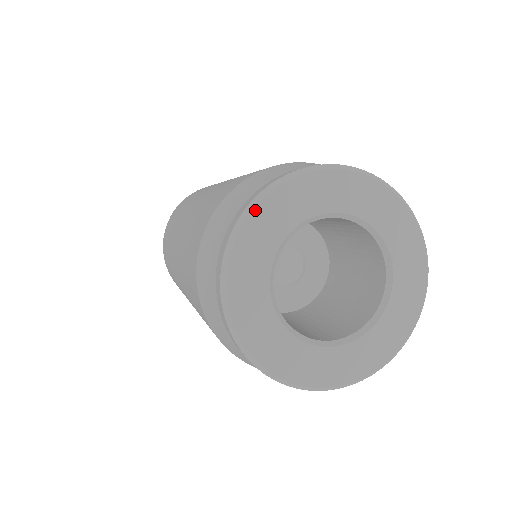
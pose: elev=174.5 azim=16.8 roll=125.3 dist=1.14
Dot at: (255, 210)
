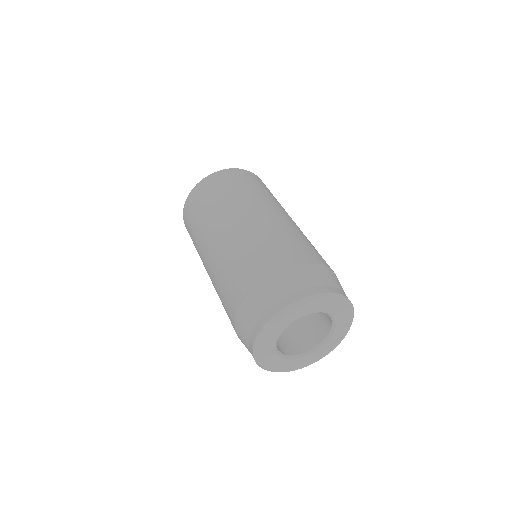
Dot at: (313, 299)
